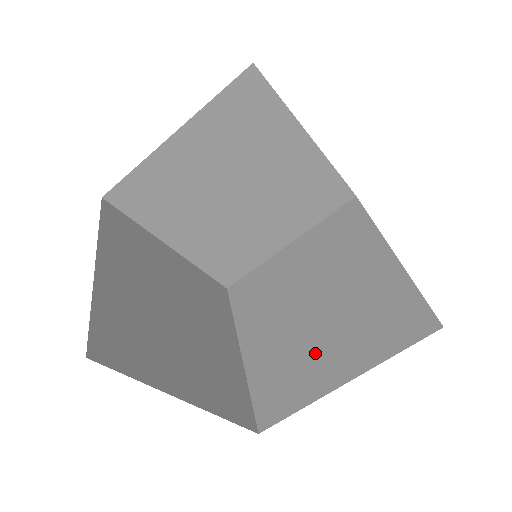
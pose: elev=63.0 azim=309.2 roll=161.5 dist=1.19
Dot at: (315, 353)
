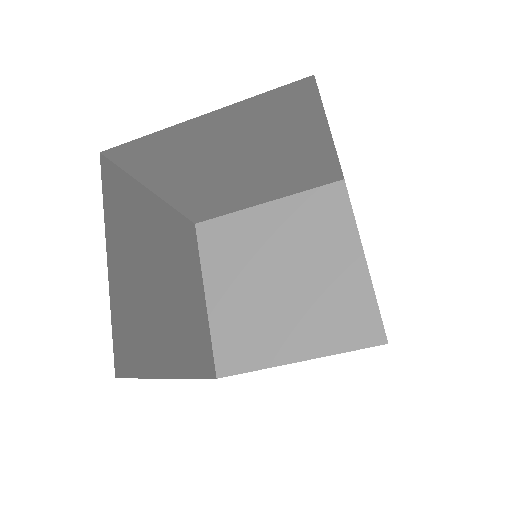
Dot at: (277, 326)
